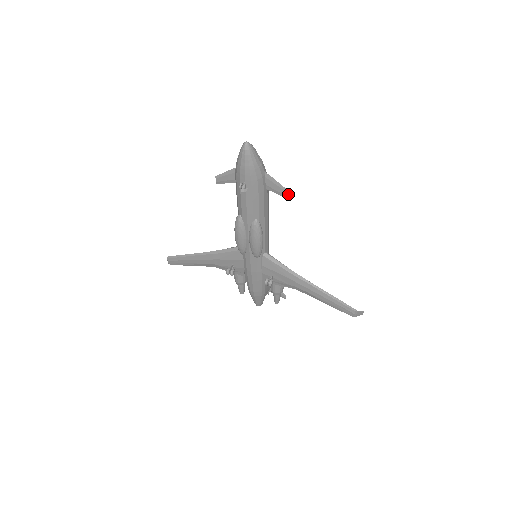
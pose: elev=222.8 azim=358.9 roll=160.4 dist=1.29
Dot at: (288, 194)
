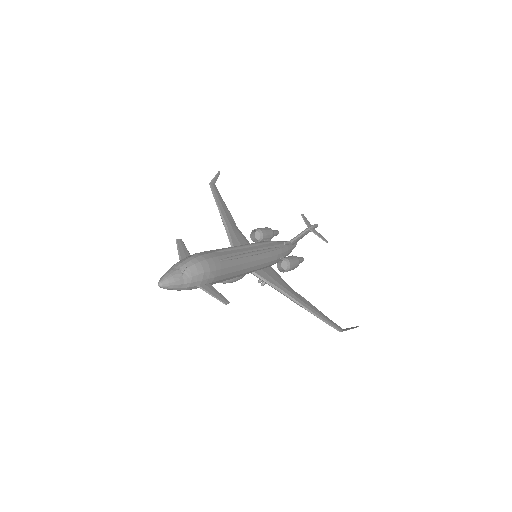
Dot at: (225, 303)
